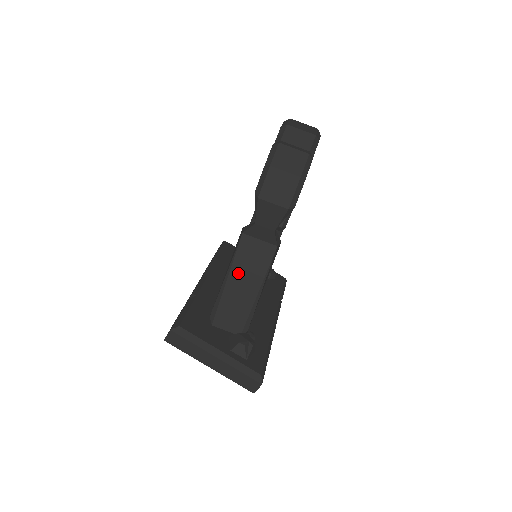
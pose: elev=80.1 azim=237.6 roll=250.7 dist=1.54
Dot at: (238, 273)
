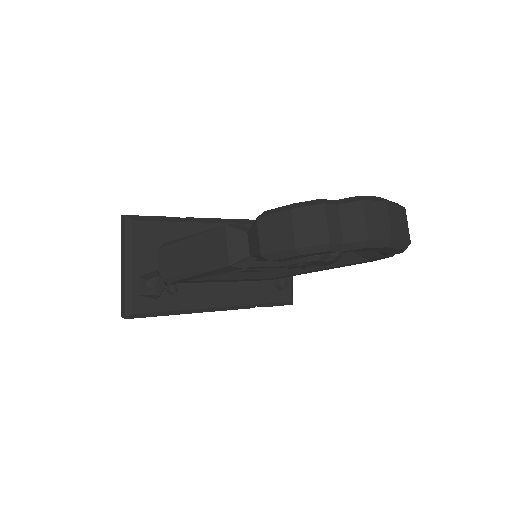
Dot at: (197, 244)
